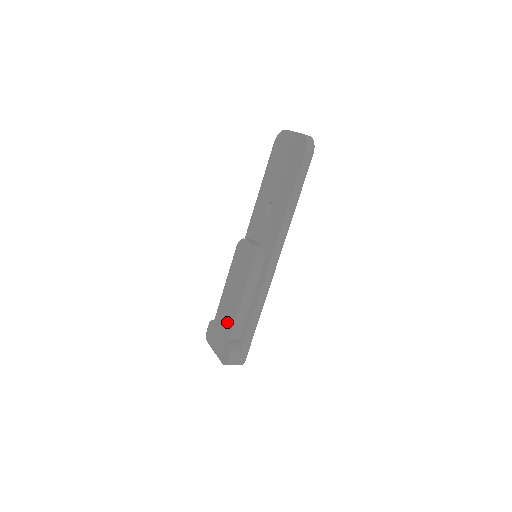
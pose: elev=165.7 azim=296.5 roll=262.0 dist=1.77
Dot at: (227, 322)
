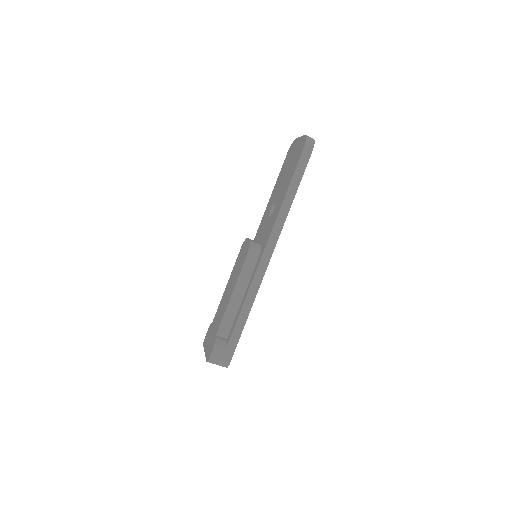
Dot at: (219, 319)
